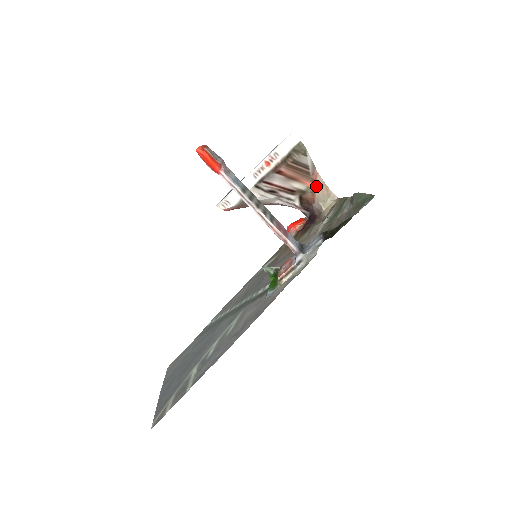
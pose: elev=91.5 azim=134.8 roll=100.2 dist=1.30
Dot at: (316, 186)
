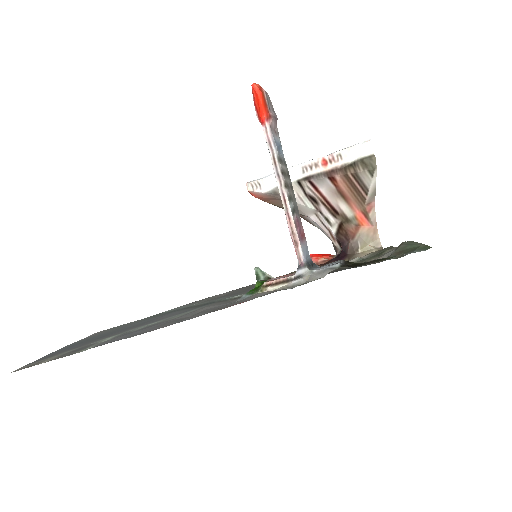
Dot at: (365, 220)
